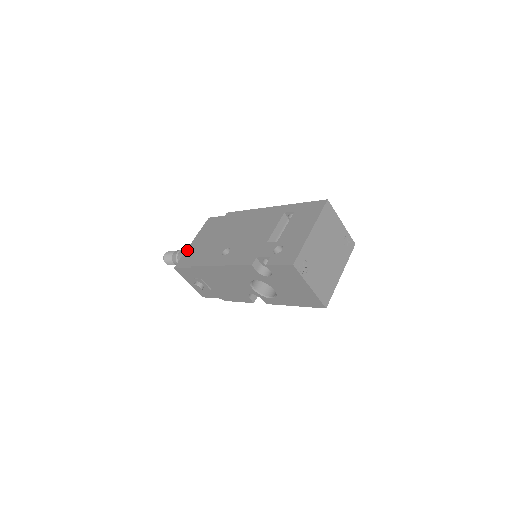
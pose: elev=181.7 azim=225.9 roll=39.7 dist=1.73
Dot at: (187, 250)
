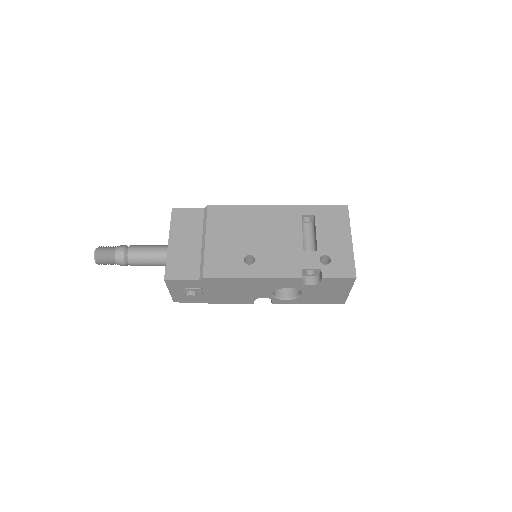
Dot at: (169, 254)
